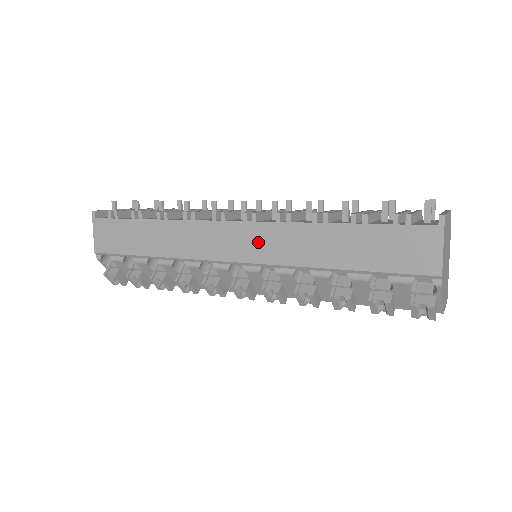
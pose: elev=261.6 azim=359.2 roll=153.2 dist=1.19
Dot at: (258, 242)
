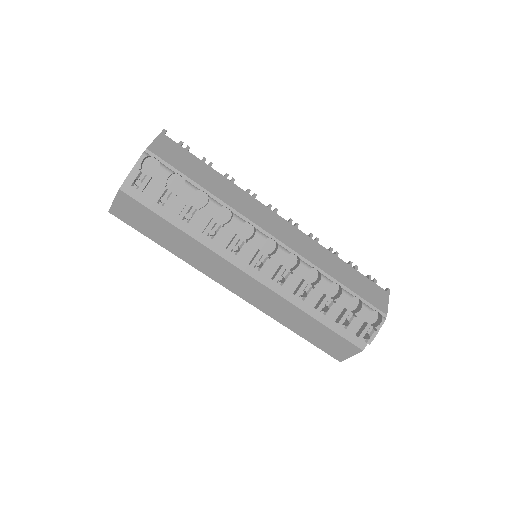
Dot at: (295, 238)
